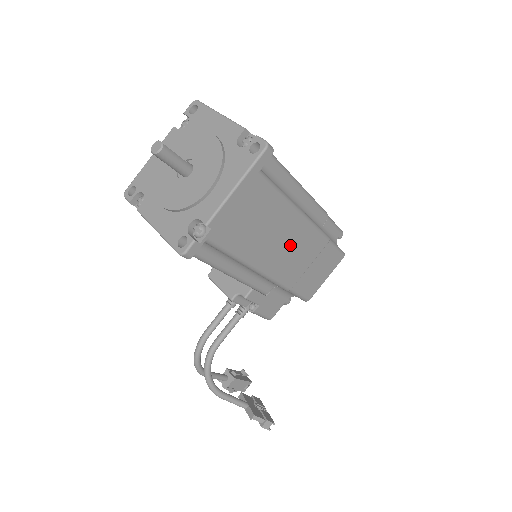
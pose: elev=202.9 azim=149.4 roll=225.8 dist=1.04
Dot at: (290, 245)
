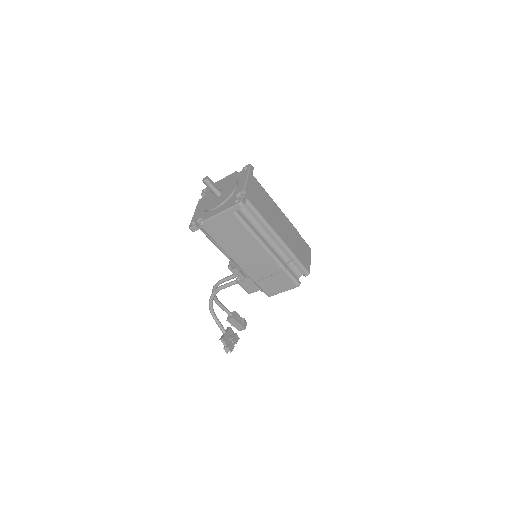
Dot at: (254, 257)
